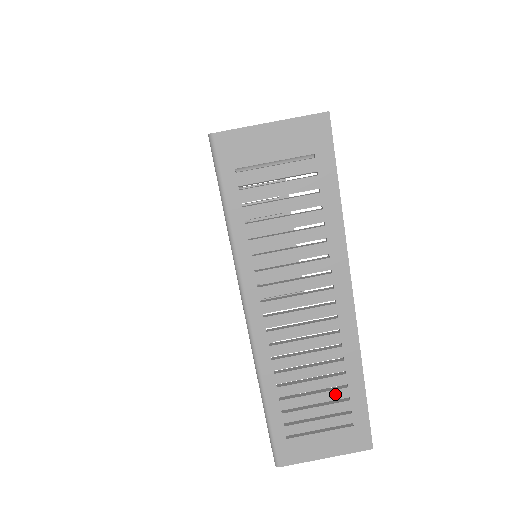
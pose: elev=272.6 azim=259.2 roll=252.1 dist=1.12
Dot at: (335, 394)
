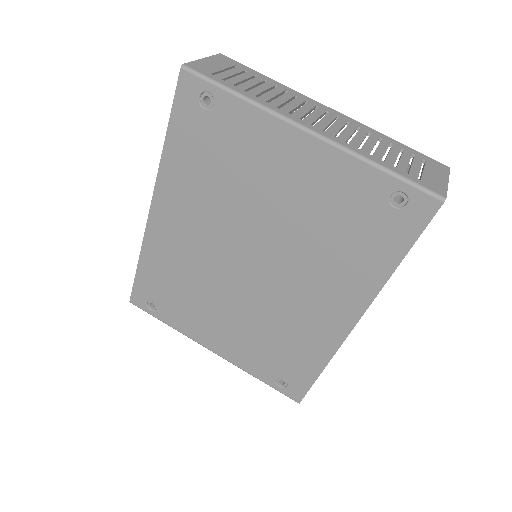
Dot at: (395, 149)
